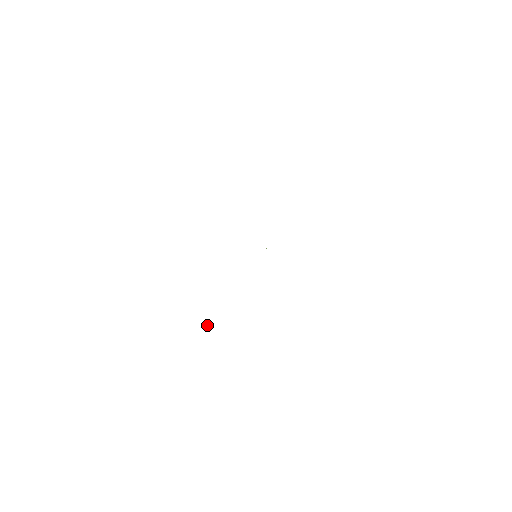
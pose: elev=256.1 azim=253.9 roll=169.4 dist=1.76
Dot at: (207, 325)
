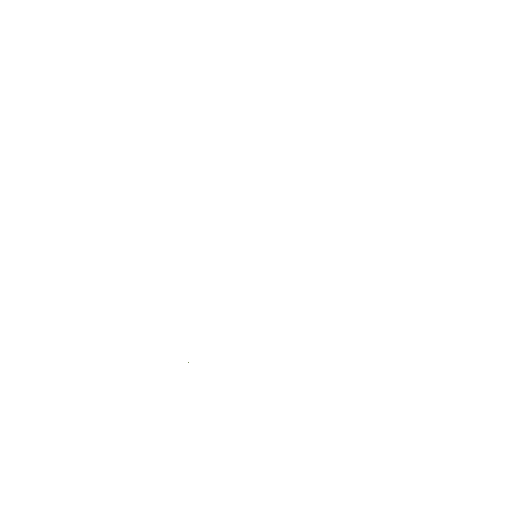
Dot at: occluded
